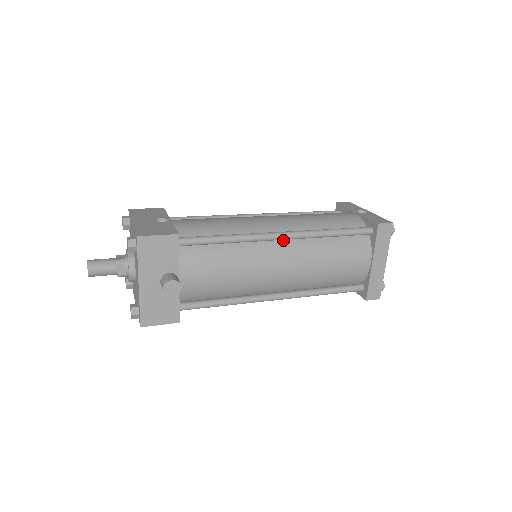
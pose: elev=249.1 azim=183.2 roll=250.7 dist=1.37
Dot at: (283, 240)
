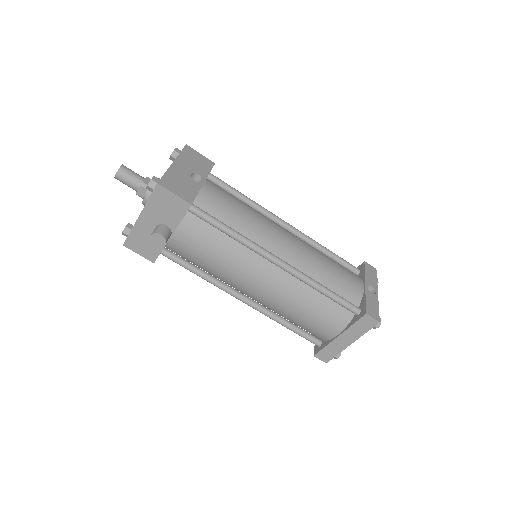
Dot at: (278, 266)
